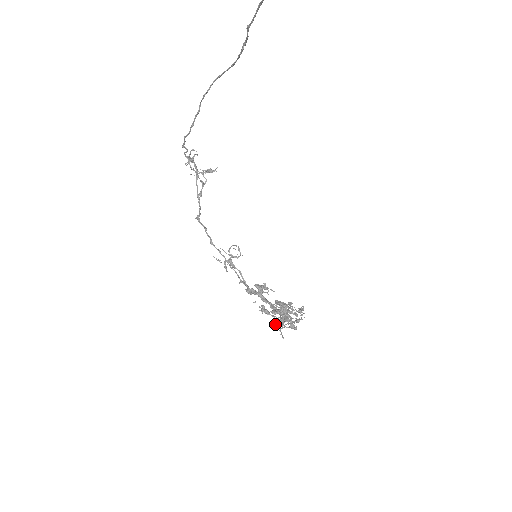
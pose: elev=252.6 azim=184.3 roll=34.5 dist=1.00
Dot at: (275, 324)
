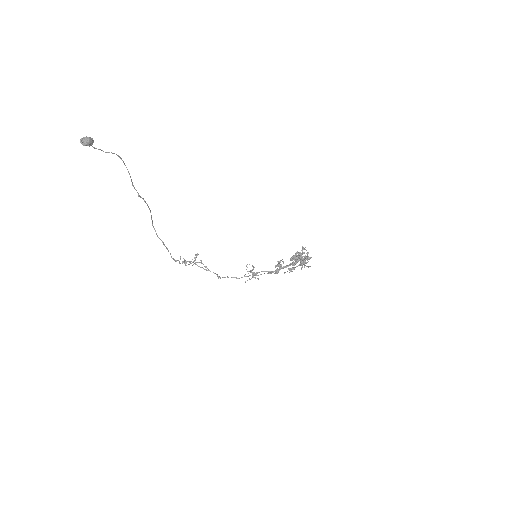
Dot at: (302, 267)
